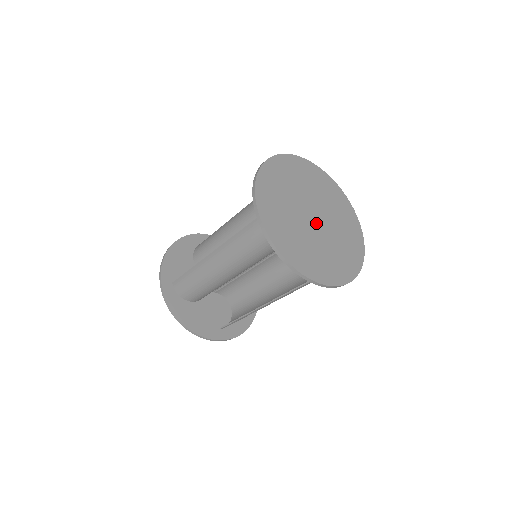
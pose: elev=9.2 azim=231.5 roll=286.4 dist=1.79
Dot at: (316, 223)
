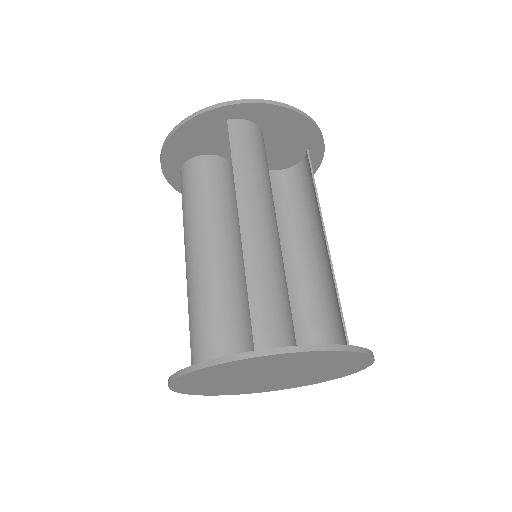
Dot at: occluded
